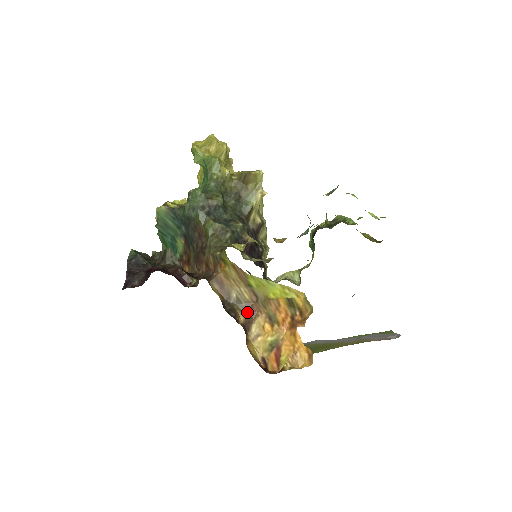
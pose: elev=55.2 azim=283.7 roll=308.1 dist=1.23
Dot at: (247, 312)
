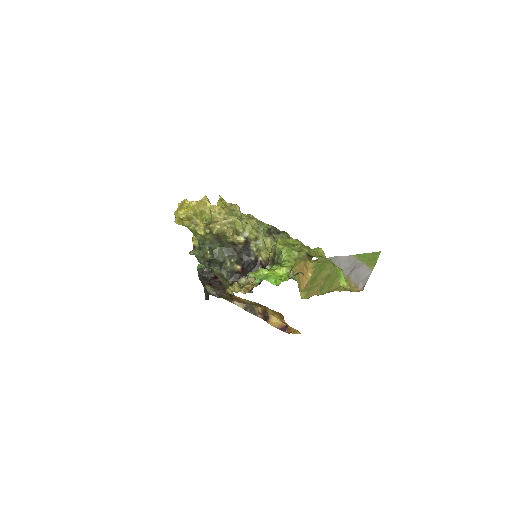
Dot at: (260, 307)
